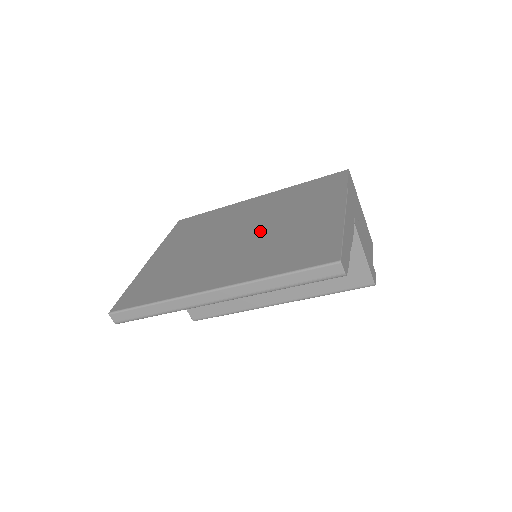
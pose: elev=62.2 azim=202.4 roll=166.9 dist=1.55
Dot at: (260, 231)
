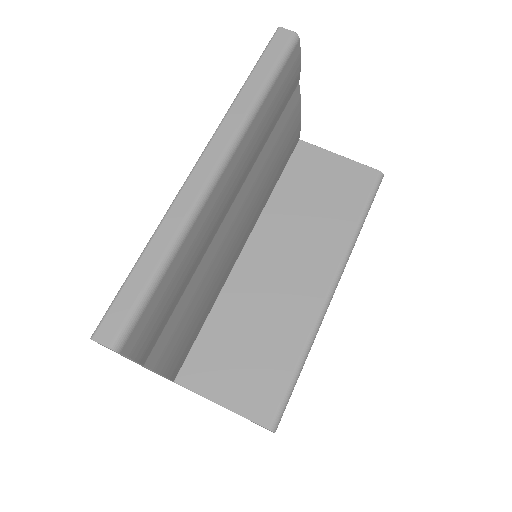
Dot at: occluded
